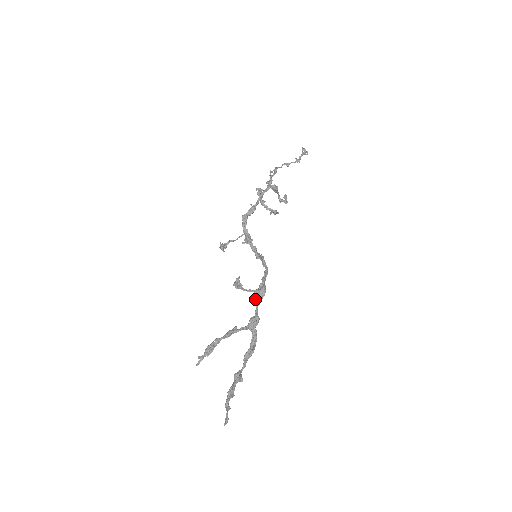
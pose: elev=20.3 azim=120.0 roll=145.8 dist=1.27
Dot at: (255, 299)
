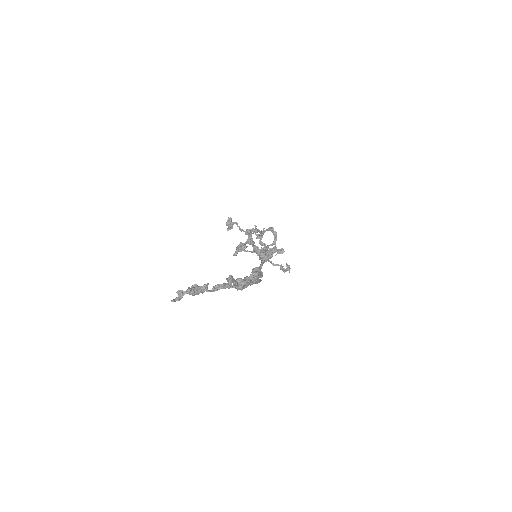
Dot at: (260, 257)
